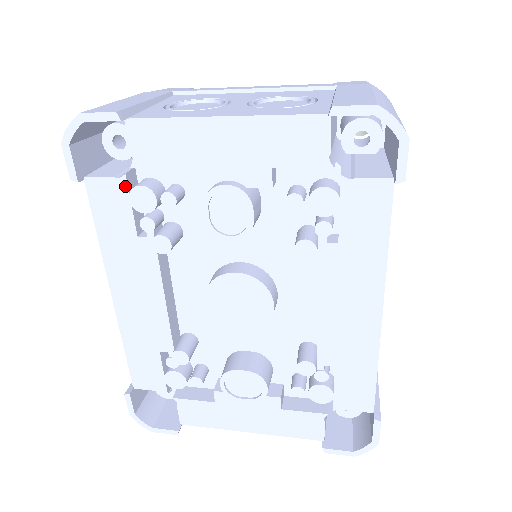
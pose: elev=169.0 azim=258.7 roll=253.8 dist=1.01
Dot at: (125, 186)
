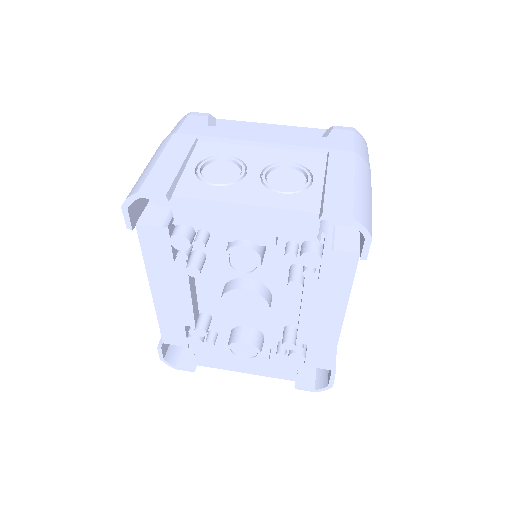
Dot at: (167, 233)
